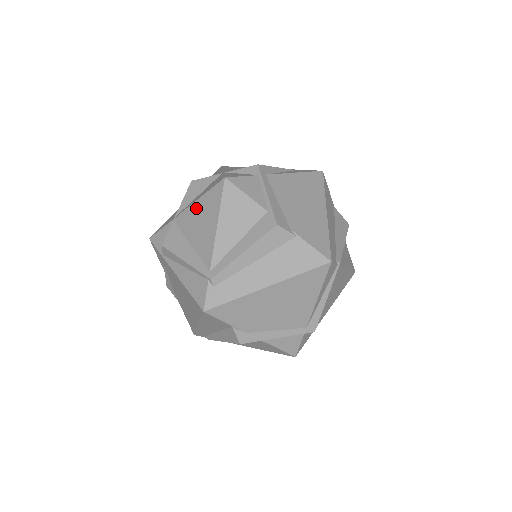
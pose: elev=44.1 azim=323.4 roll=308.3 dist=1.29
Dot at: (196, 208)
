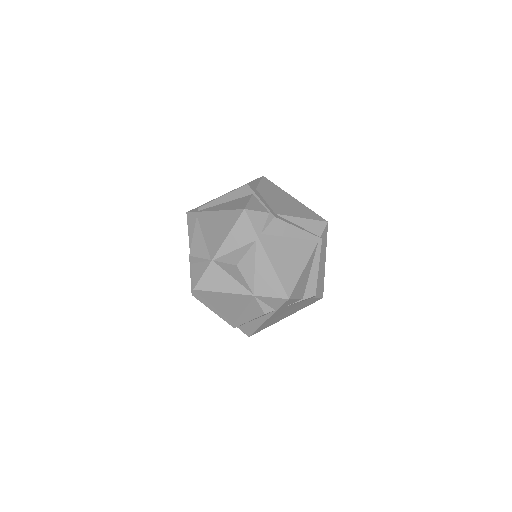
Dot at: occluded
